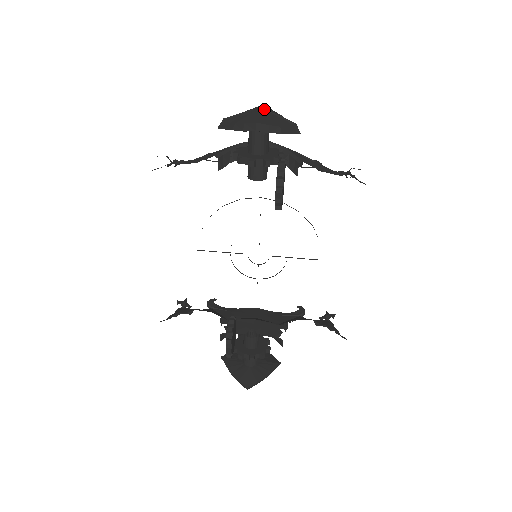
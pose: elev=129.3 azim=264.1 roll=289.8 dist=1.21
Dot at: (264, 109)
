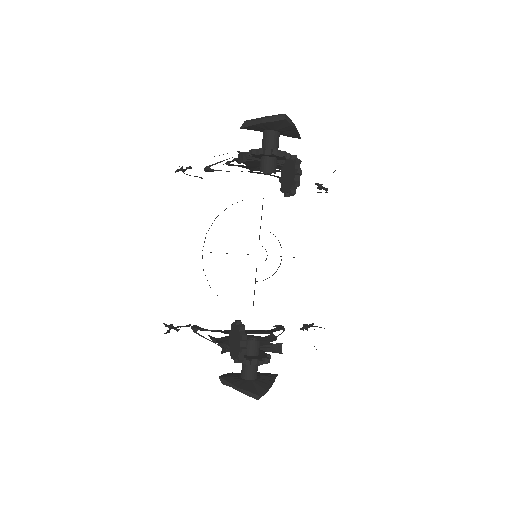
Dot at: occluded
